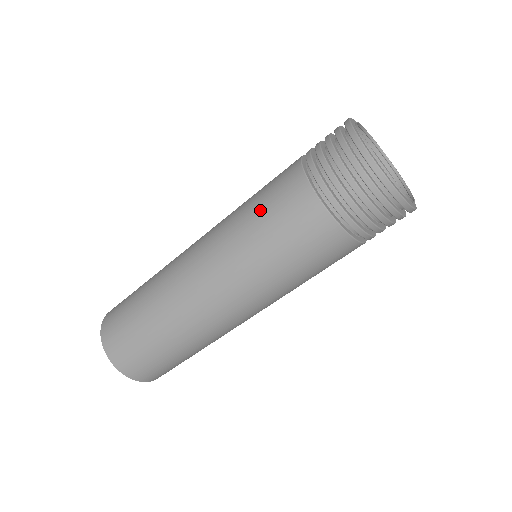
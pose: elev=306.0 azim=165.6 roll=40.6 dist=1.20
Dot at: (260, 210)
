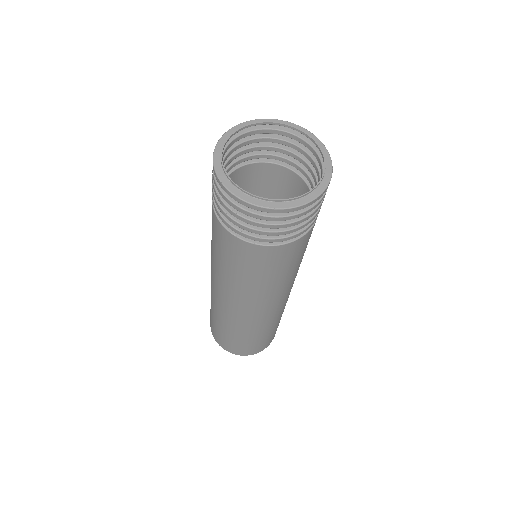
Dot at: (215, 247)
